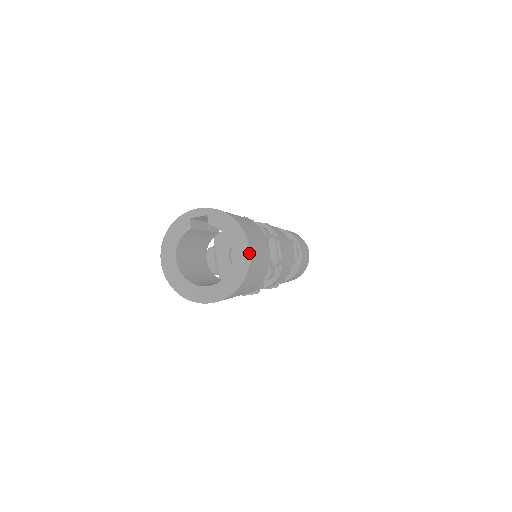
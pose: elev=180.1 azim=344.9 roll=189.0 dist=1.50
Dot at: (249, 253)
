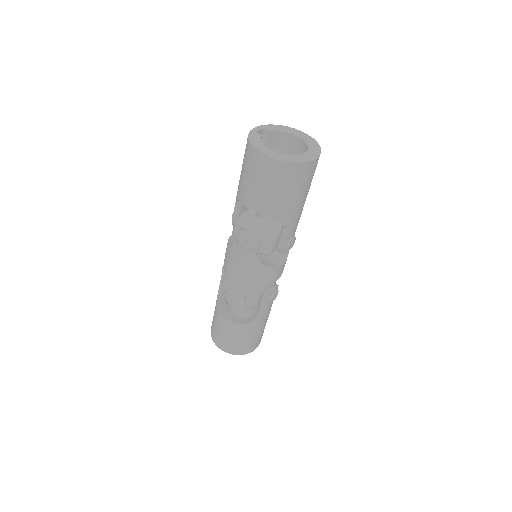
Dot at: (305, 133)
